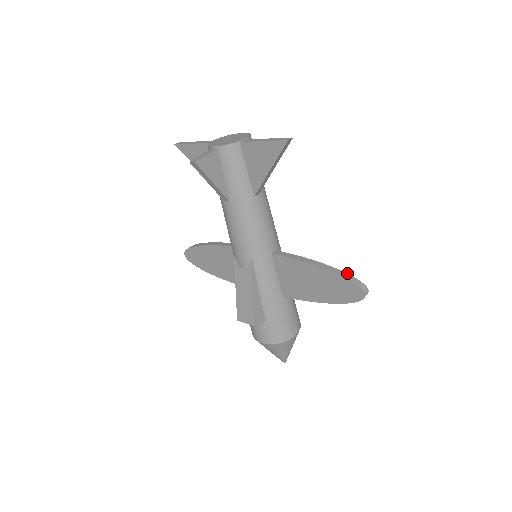
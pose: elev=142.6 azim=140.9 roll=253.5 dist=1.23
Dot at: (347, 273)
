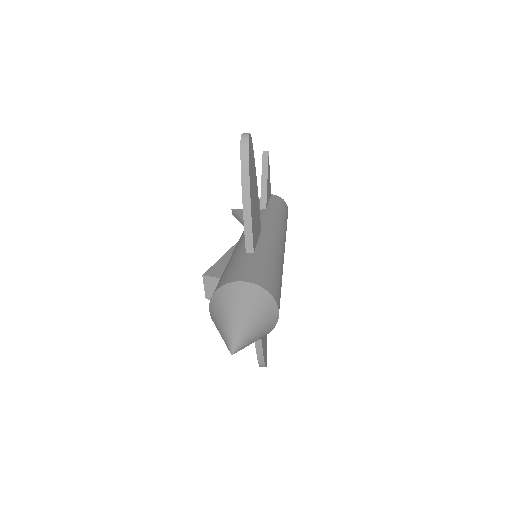
Dot at: occluded
